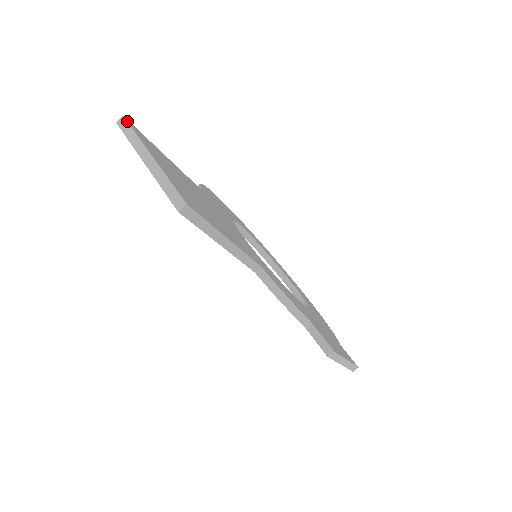
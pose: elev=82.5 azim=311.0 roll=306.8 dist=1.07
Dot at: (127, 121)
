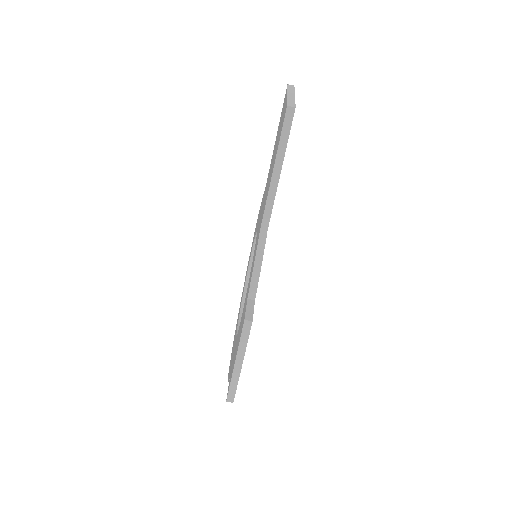
Dot at: (294, 87)
